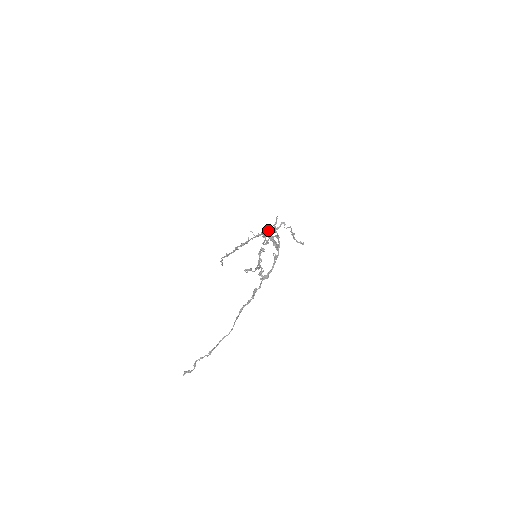
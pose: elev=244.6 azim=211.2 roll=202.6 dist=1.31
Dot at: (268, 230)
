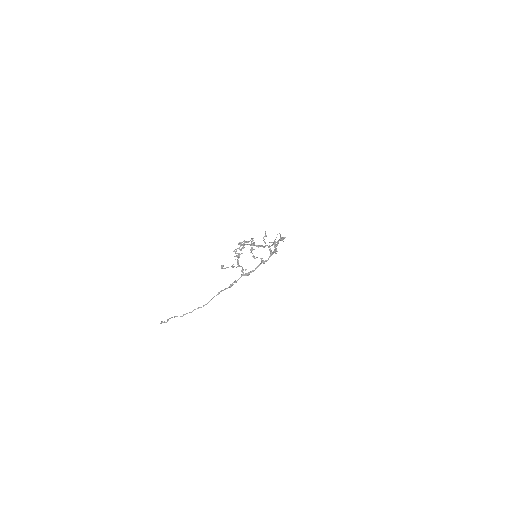
Dot at: occluded
